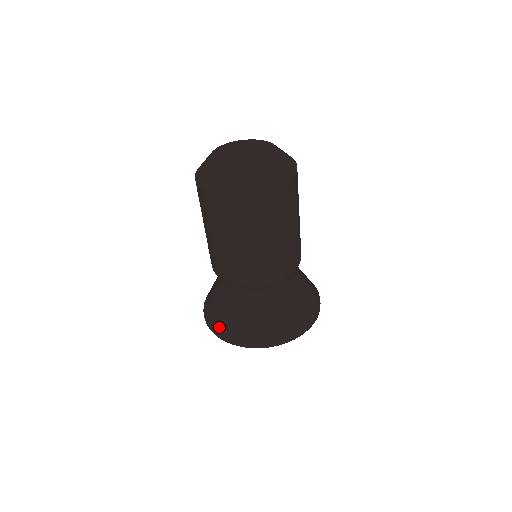
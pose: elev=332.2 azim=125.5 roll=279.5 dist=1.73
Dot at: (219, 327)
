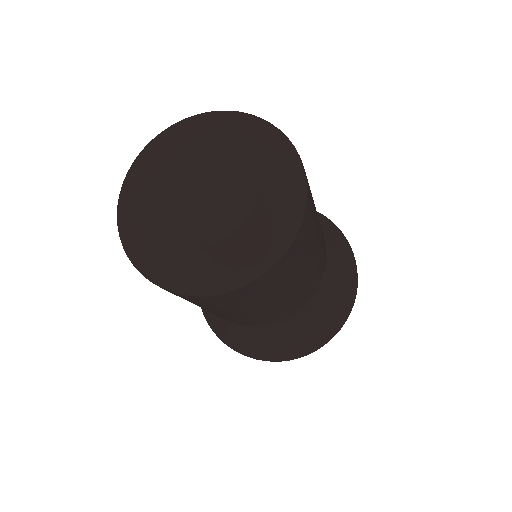
Dot at: (247, 351)
